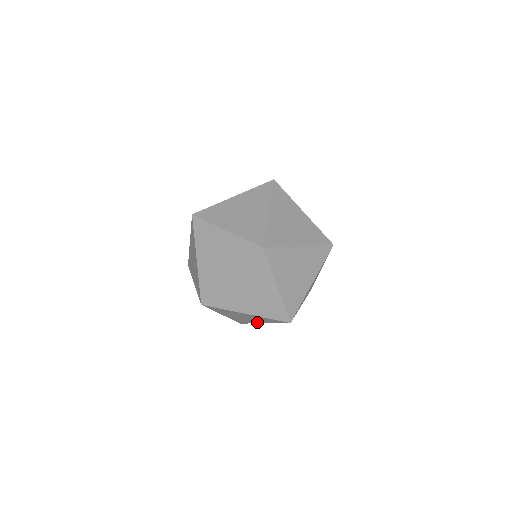
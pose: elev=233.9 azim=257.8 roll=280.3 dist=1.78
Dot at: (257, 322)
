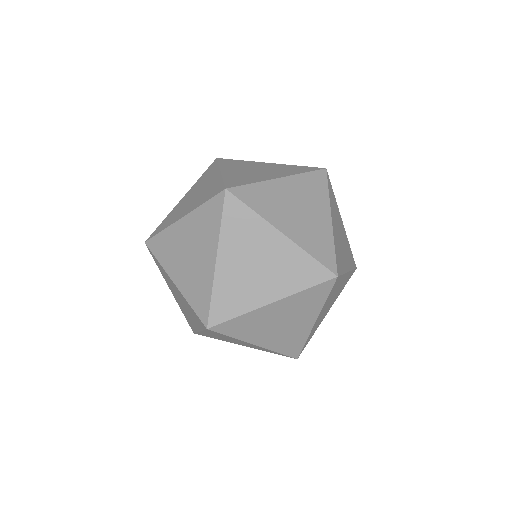
Dot at: (235, 343)
